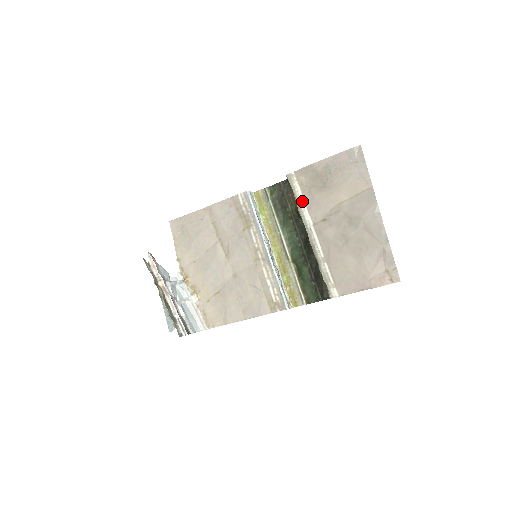
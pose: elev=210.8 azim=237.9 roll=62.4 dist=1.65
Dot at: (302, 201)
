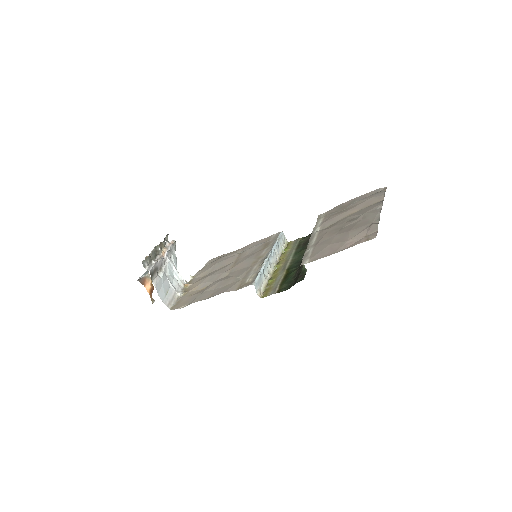
Dot at: (320, 222)
